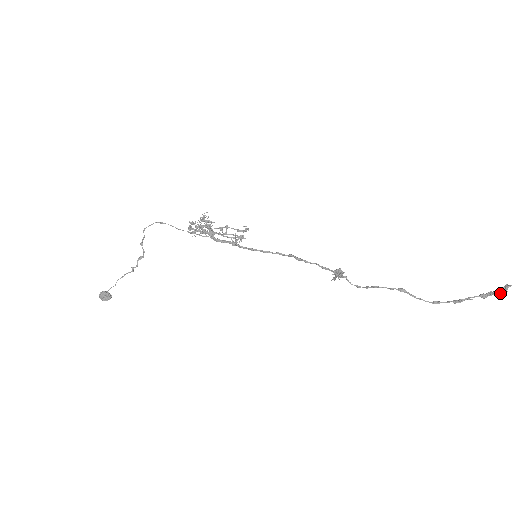
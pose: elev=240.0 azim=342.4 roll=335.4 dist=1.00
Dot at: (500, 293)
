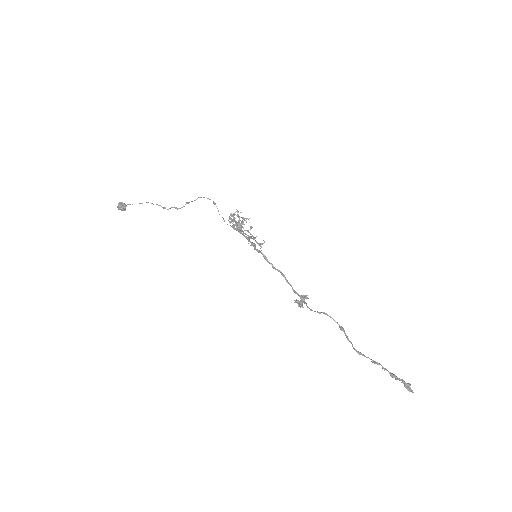
Dot at: (405, 383)
